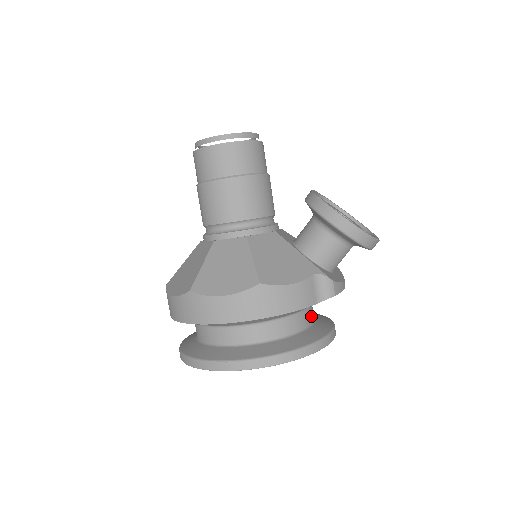
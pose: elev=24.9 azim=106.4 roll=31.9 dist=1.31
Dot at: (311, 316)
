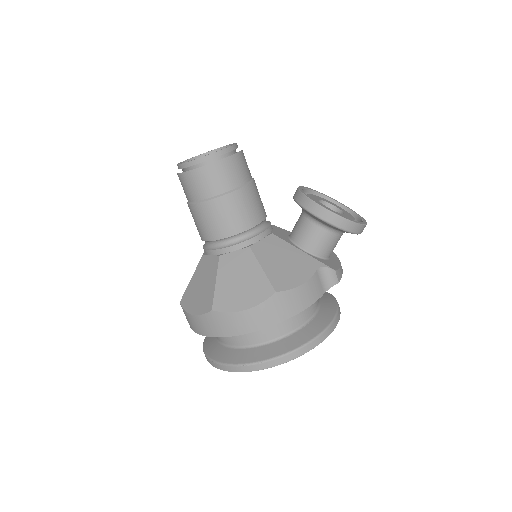
Dot at: occluded
